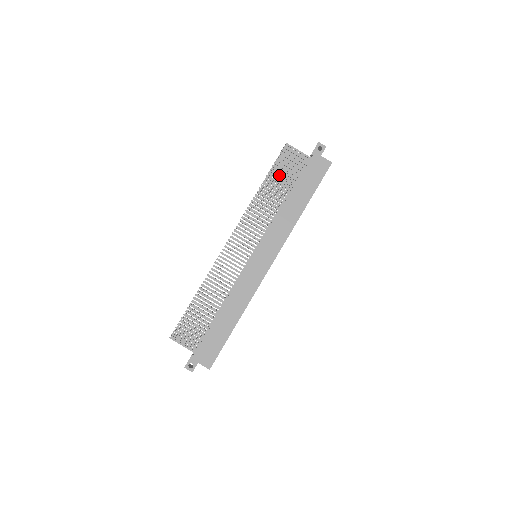
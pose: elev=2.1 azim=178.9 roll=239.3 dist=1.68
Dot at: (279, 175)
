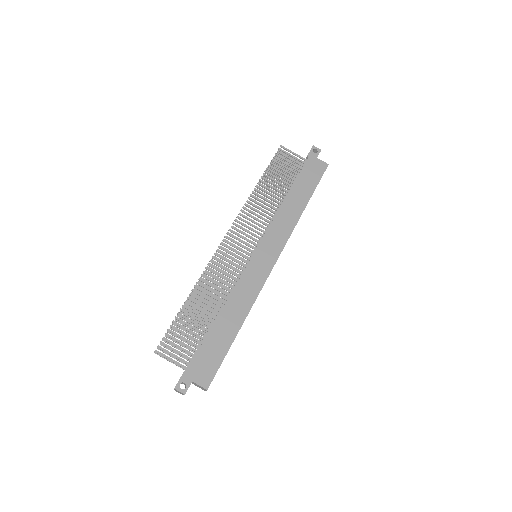
Dot at: occluded
